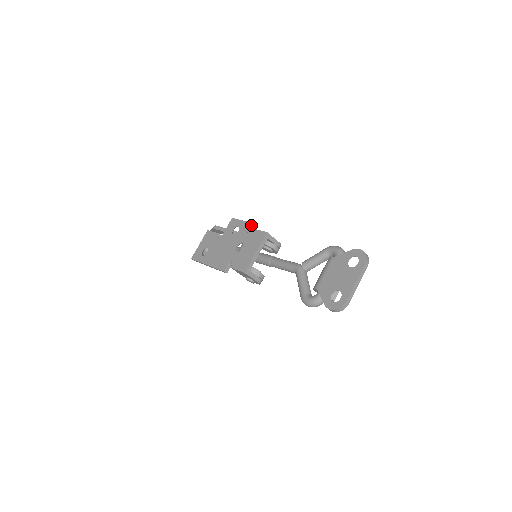
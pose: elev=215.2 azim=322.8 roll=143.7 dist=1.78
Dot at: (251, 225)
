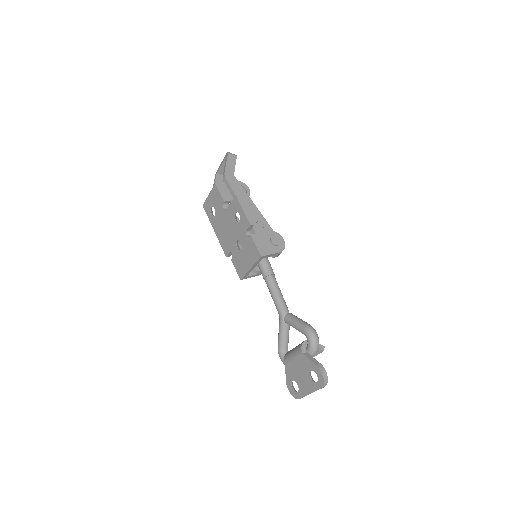
Dot at: (251, 226)
